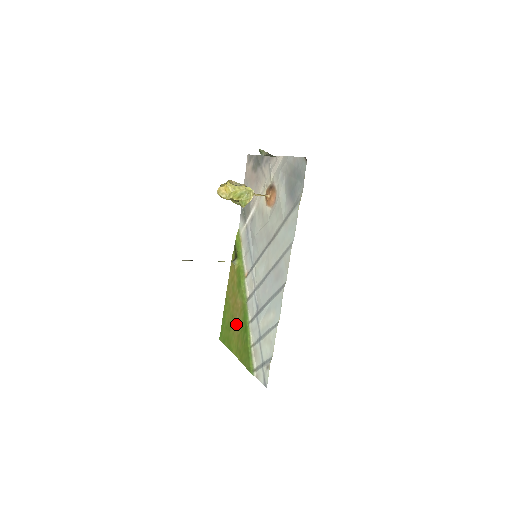
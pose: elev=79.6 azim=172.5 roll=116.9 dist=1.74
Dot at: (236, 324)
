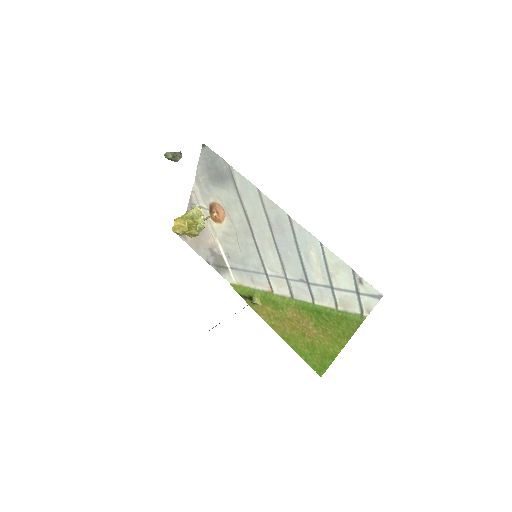
Dot at: (311, 330)
